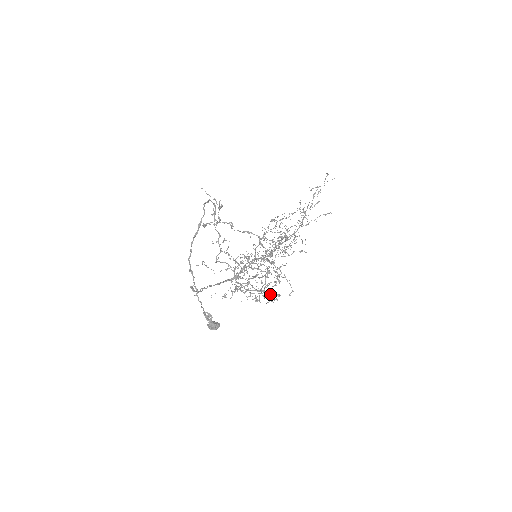
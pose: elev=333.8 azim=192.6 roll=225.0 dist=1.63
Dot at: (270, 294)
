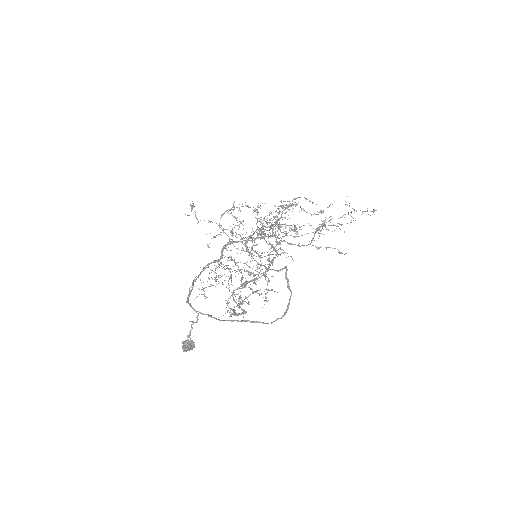
Dot at: (243, 301)
